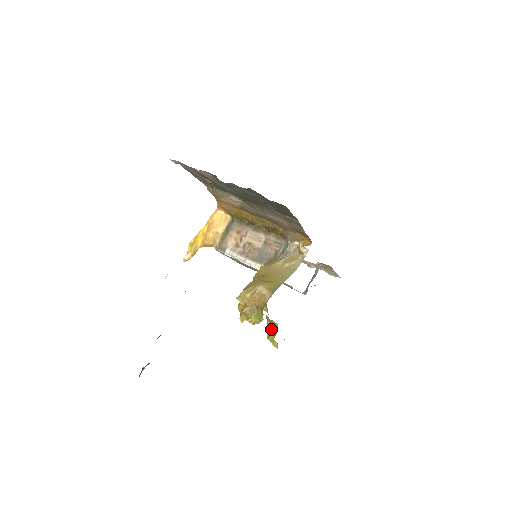
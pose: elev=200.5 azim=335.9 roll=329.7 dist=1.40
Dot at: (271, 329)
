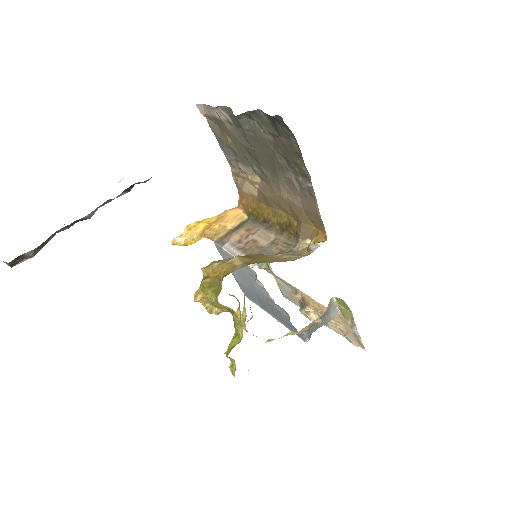
Dot at: (234, 339)
